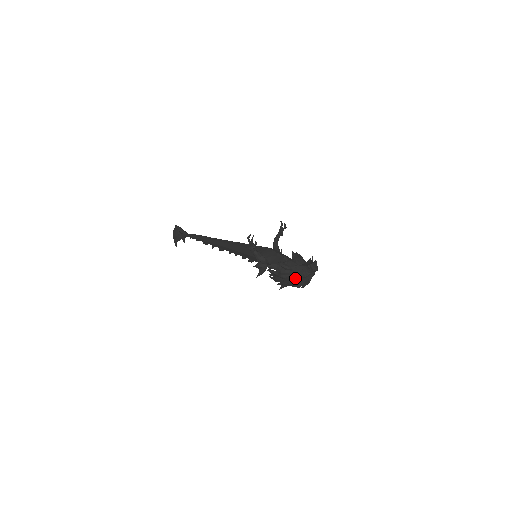
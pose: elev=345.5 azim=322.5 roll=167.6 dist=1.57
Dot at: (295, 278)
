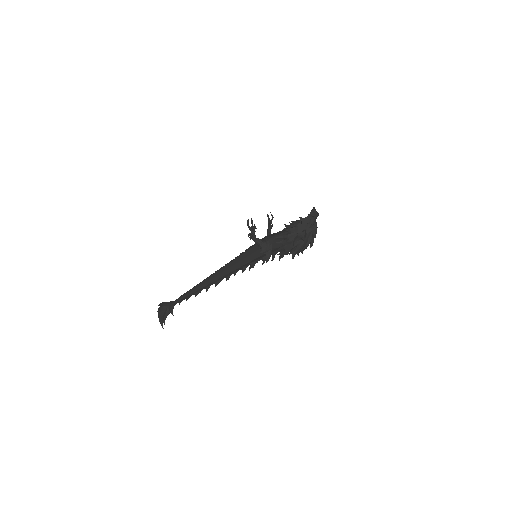
Dot at: (302, 235)
